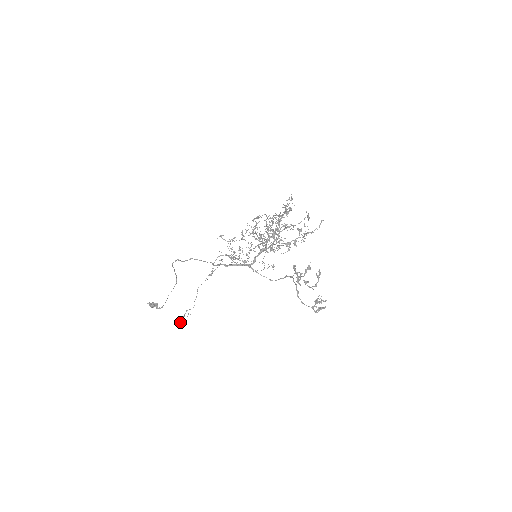
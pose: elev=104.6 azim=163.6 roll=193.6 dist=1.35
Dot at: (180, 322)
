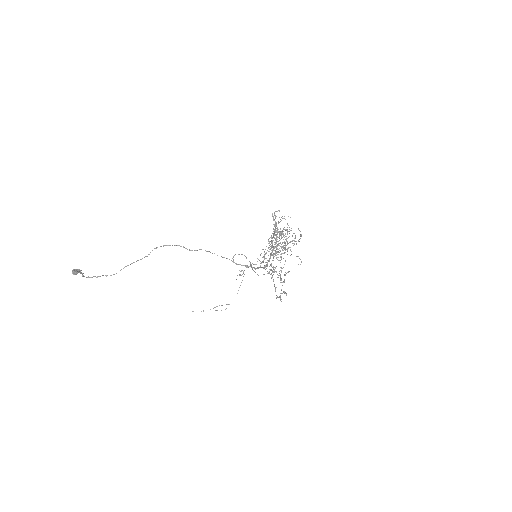
Dot at: occluded
